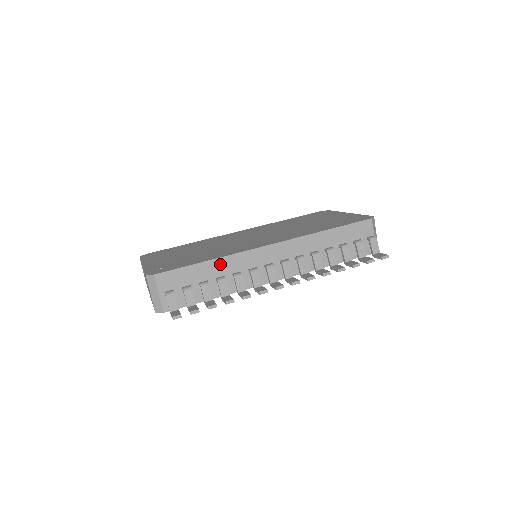
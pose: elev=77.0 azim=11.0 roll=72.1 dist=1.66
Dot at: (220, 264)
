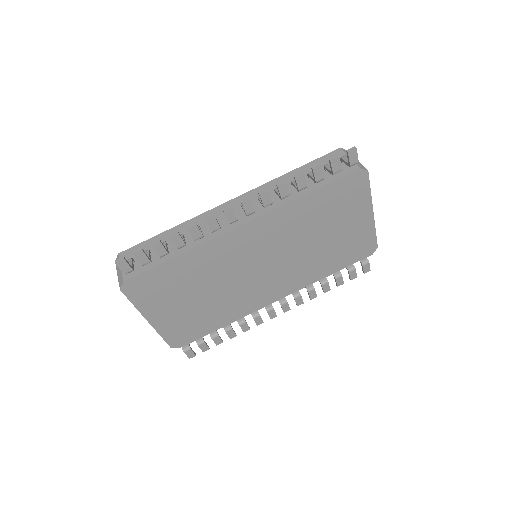
Dot at: (180, 229)
